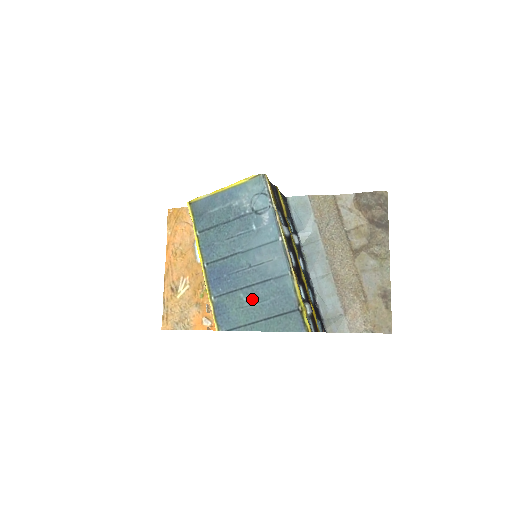
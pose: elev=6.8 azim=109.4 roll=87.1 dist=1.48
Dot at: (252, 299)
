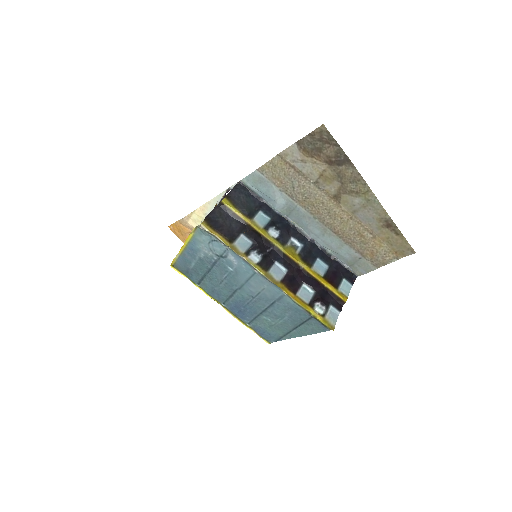
Dot at: (274, 319)
